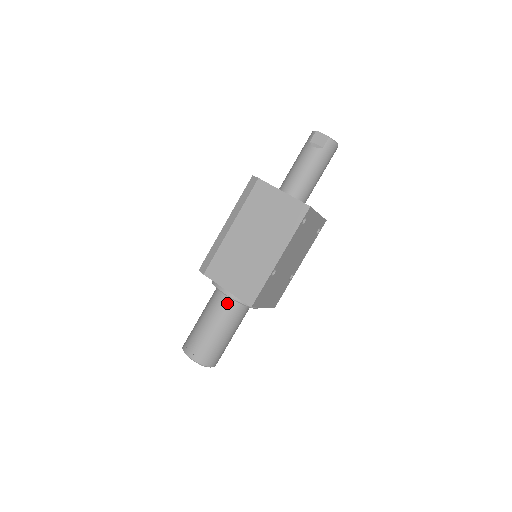
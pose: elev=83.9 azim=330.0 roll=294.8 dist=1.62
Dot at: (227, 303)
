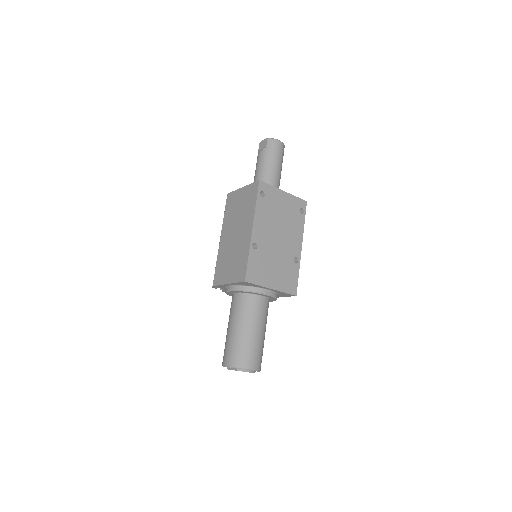
Dot at: (238, 300)
